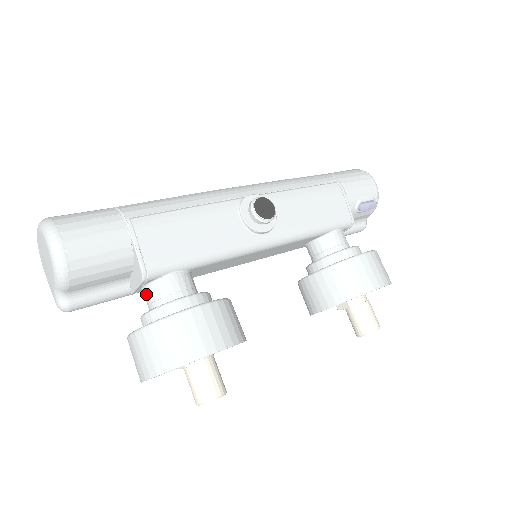
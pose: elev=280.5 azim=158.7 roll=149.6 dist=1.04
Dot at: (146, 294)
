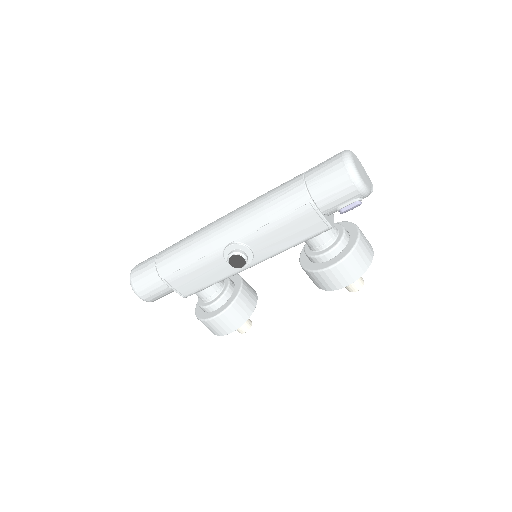
Dot at: occluded
